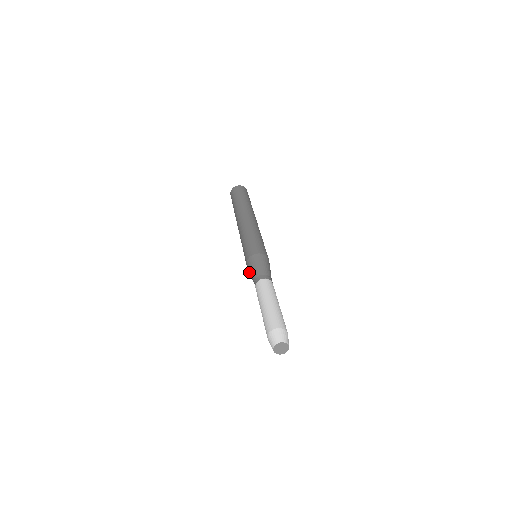
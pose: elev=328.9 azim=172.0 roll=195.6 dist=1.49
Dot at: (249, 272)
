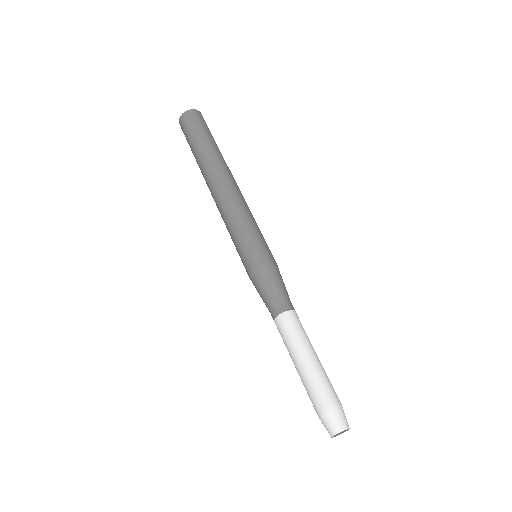
Dot at: (257, 285)
